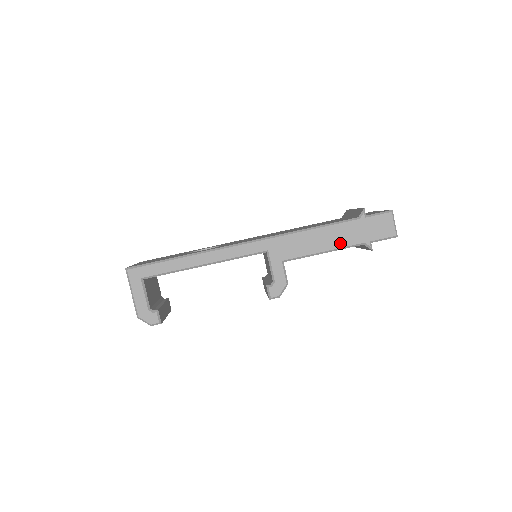
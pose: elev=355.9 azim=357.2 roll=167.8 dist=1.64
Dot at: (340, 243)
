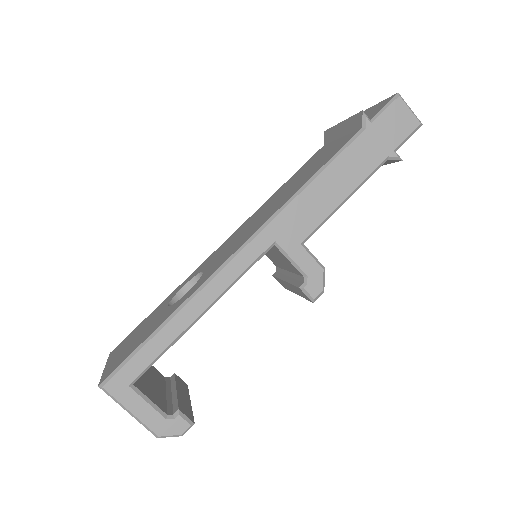
Dot at: (359, 175)
